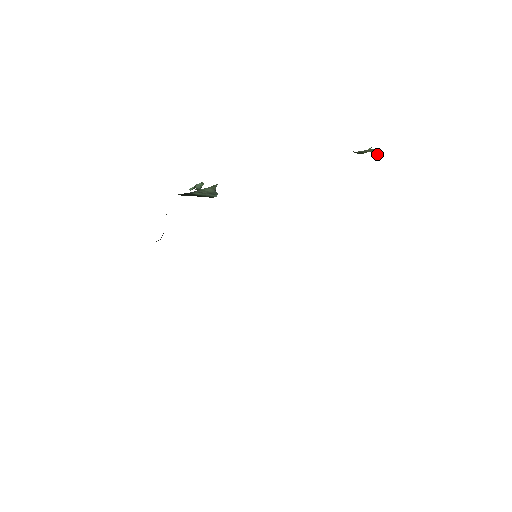
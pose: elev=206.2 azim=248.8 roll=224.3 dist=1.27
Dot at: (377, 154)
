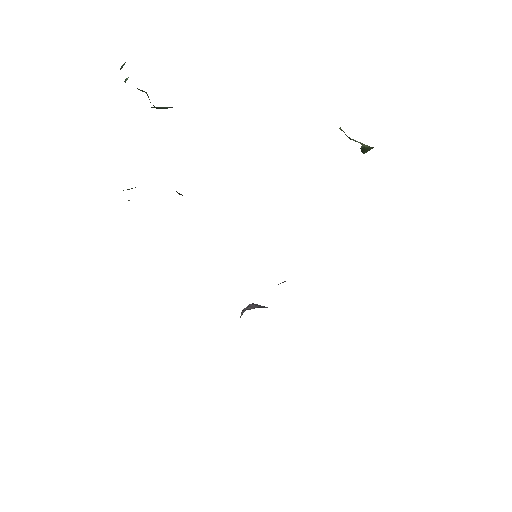
Dot at: (367, 150)
